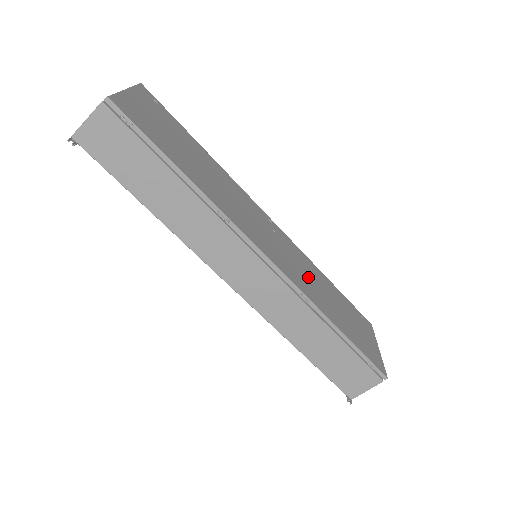
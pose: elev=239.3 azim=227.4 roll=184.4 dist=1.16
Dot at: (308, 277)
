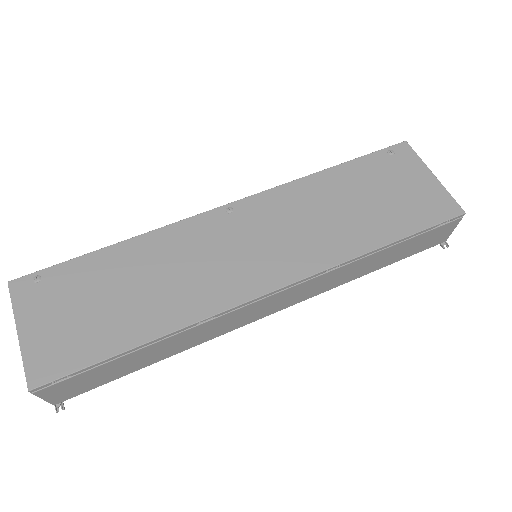
Dot at: (314, 223)
